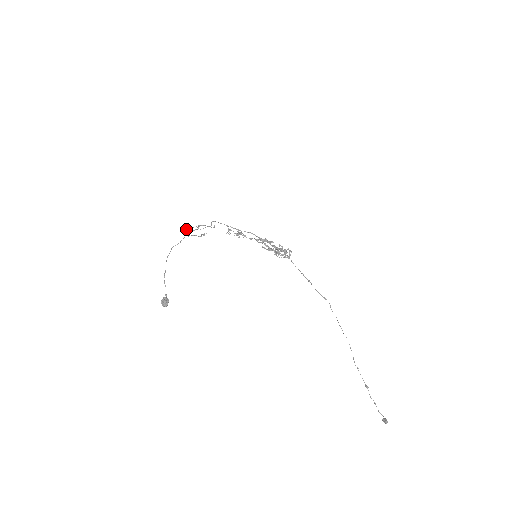
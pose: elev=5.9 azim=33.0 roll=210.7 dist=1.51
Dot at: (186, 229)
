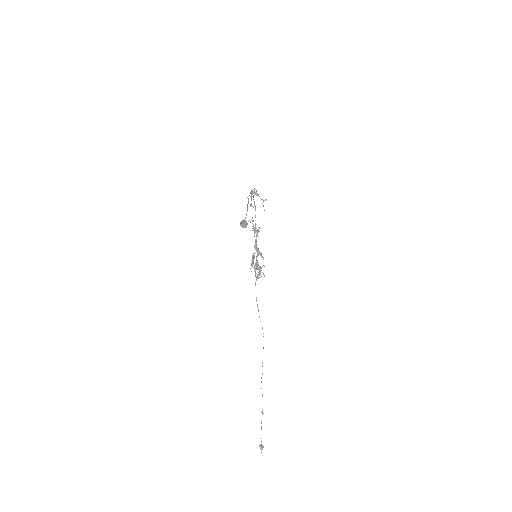
Dot at: occluded
